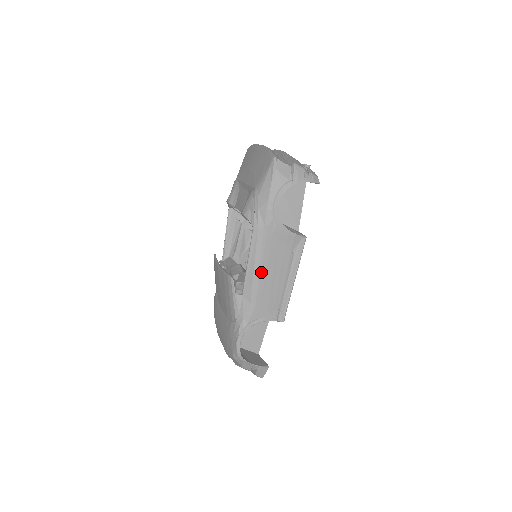
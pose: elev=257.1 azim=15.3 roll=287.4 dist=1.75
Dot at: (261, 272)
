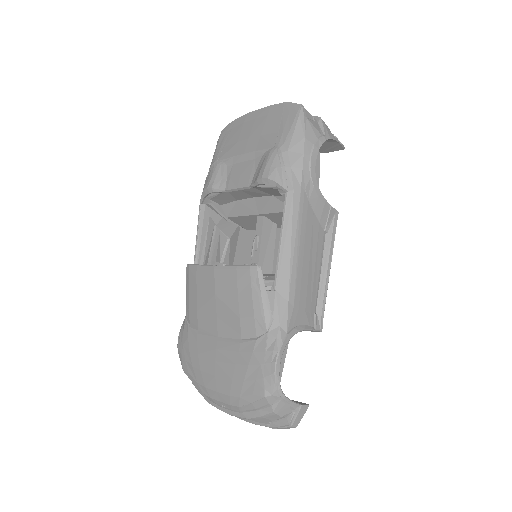
Dot at: (299, 254)
